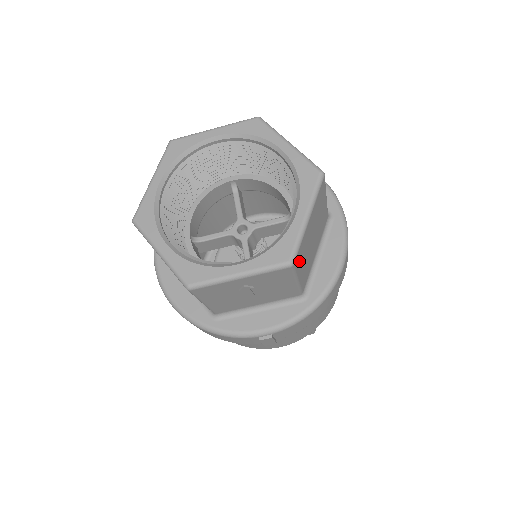
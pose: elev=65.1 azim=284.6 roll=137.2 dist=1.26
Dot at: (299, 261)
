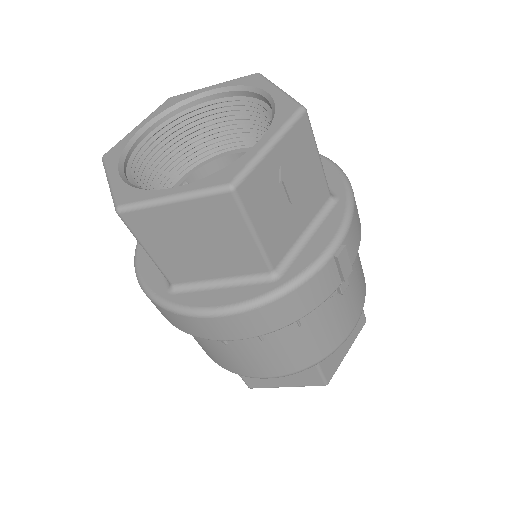
Dot at: occluded
